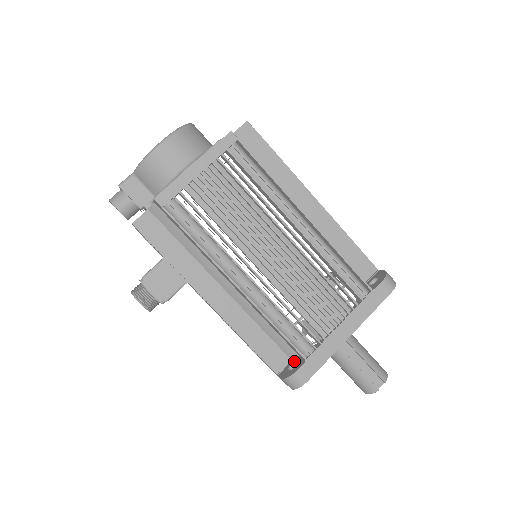
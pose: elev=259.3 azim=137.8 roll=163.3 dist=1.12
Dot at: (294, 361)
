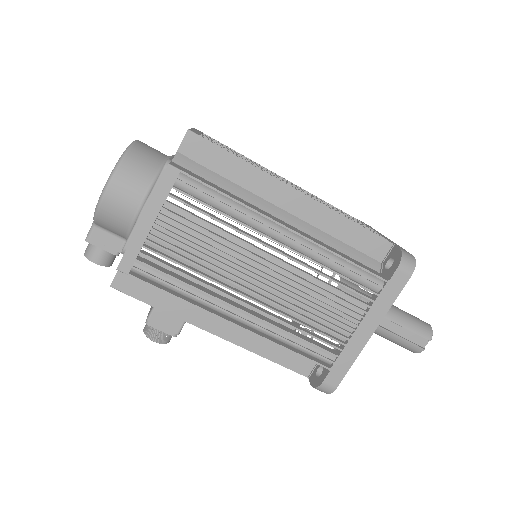
Dot at: occluded
